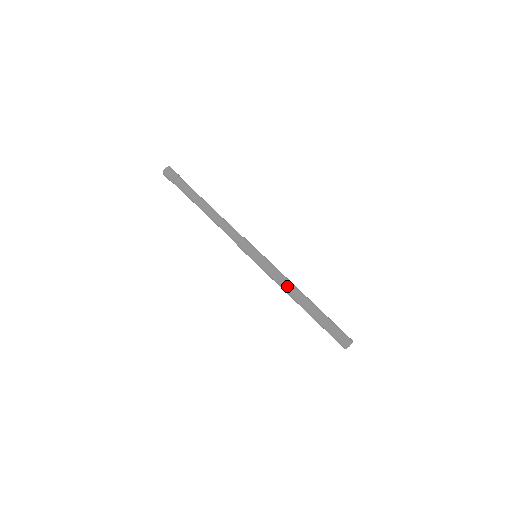
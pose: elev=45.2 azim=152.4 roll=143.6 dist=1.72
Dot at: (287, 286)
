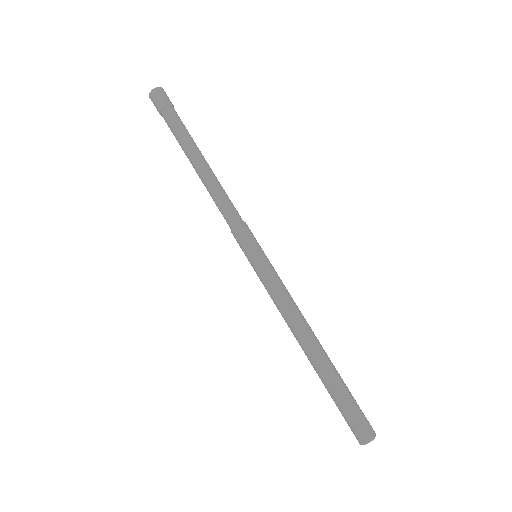
Dot at: (296, 314)
